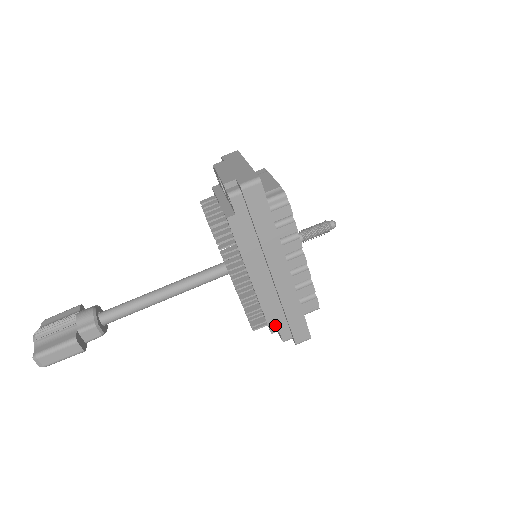
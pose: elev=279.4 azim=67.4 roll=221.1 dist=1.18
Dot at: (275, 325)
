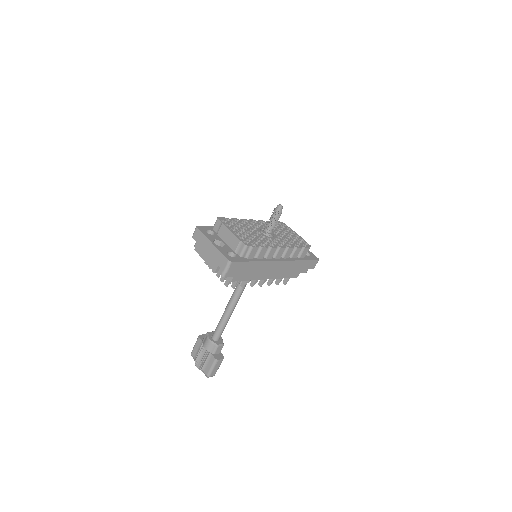
Dot at: (296, 274)
